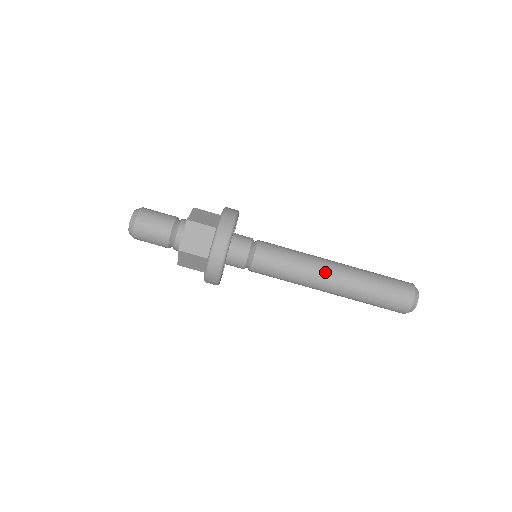
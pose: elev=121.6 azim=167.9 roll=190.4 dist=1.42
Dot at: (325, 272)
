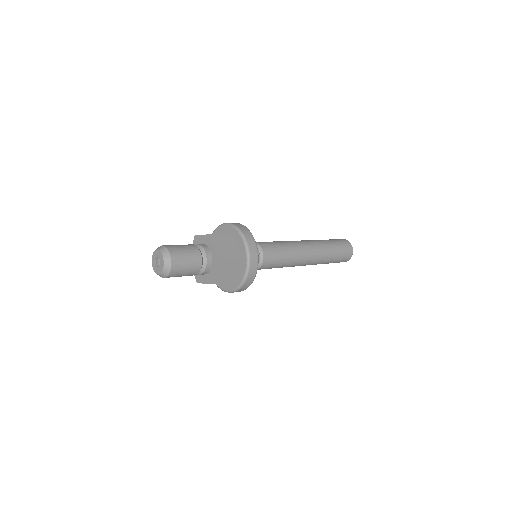
Dot at: (306, 258)
